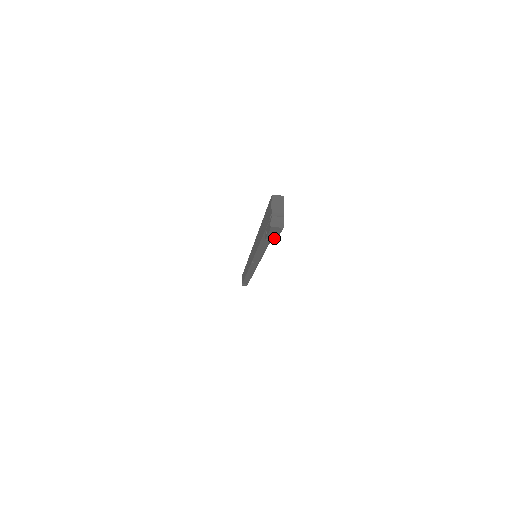
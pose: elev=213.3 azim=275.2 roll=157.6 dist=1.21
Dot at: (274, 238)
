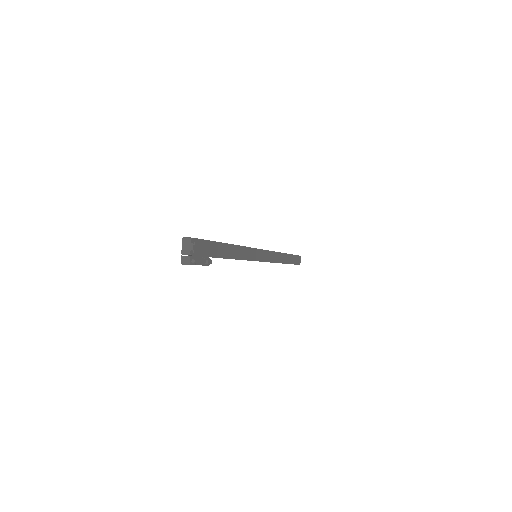
Dot at: (204, 265)
